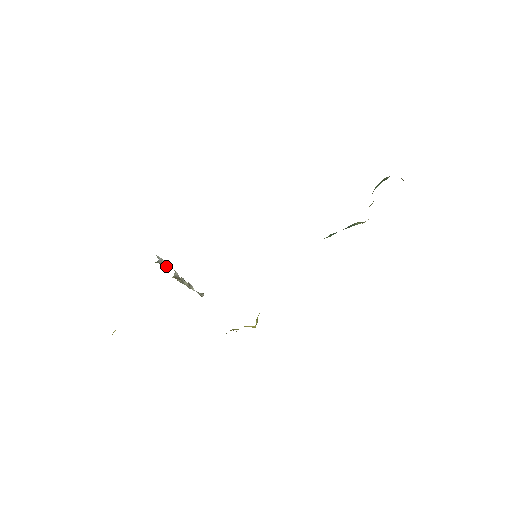
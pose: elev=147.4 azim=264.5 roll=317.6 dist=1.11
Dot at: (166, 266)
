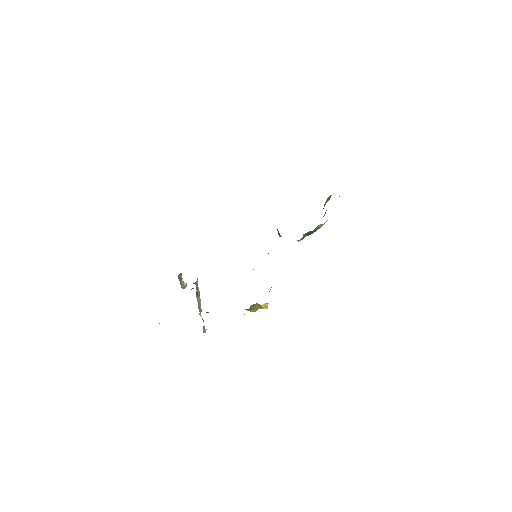
Dot at: (184, 285)
